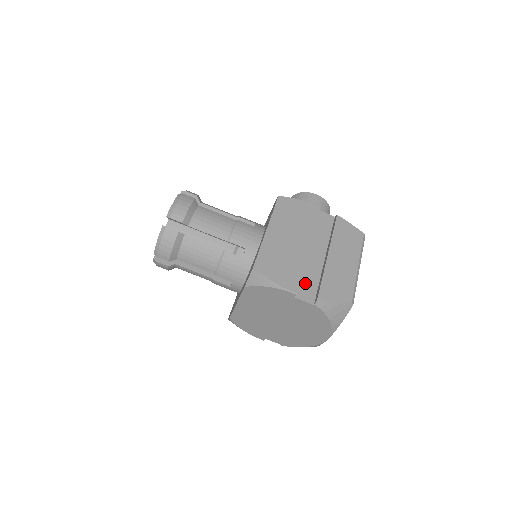
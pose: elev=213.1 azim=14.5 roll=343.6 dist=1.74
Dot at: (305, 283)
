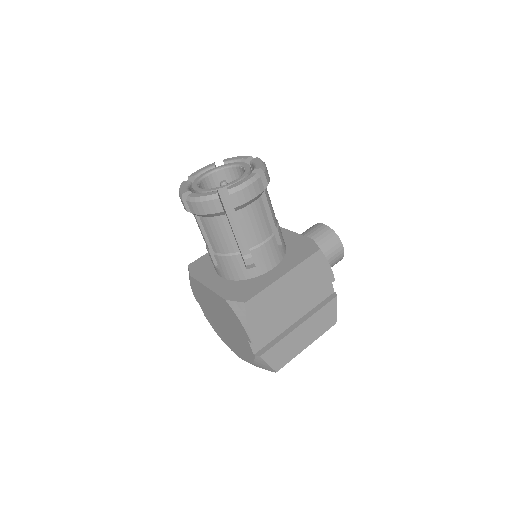
Dot at: (265, 334)
